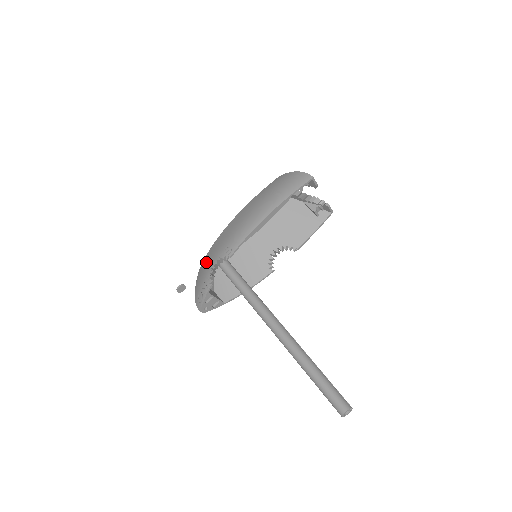
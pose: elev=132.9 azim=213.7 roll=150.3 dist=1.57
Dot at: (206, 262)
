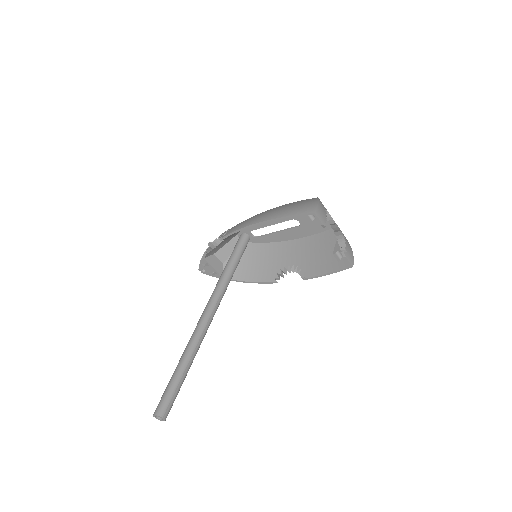
Dot at: occluded
